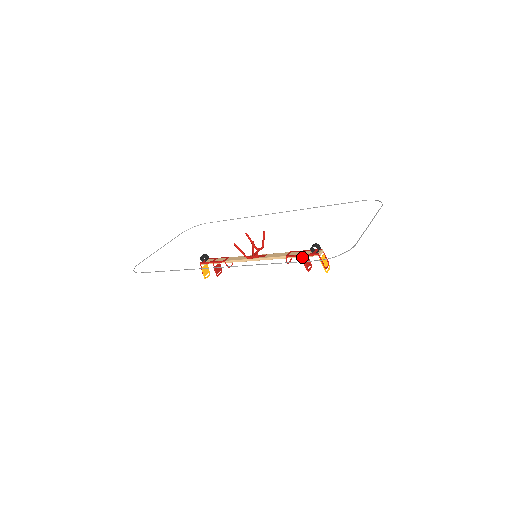
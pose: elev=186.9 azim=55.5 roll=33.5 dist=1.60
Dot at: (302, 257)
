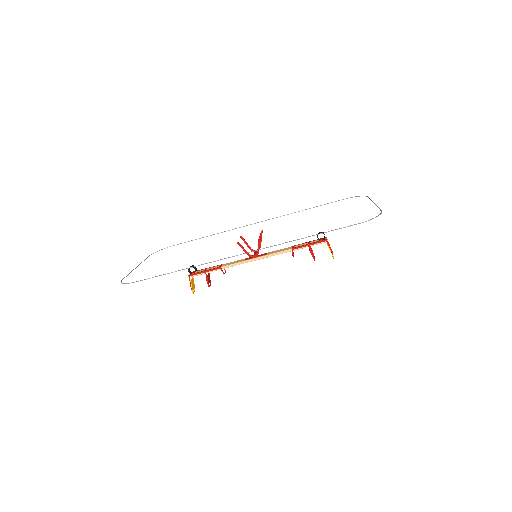
Dot at: (309, 246)
